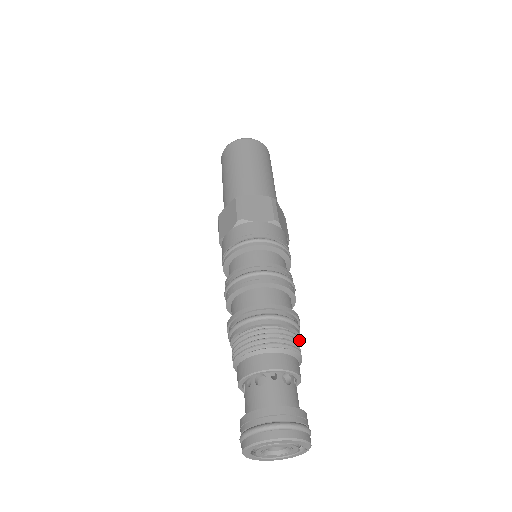
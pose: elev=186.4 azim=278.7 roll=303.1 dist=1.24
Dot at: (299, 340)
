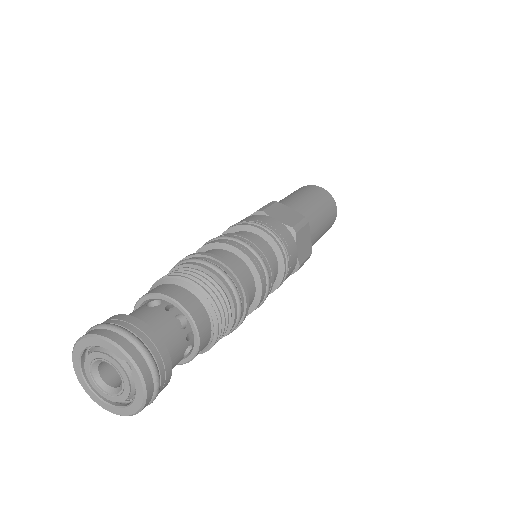
Dot at: (224, 284)
